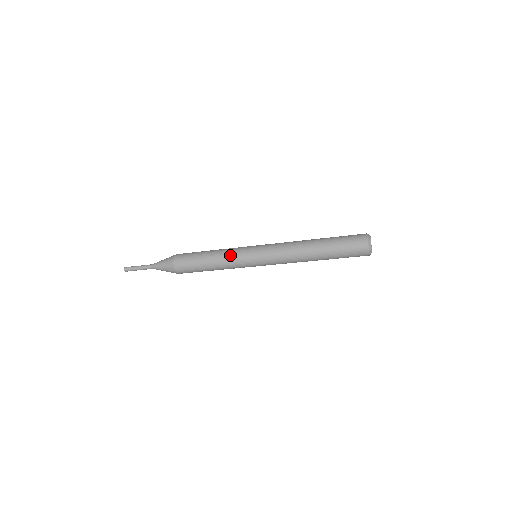
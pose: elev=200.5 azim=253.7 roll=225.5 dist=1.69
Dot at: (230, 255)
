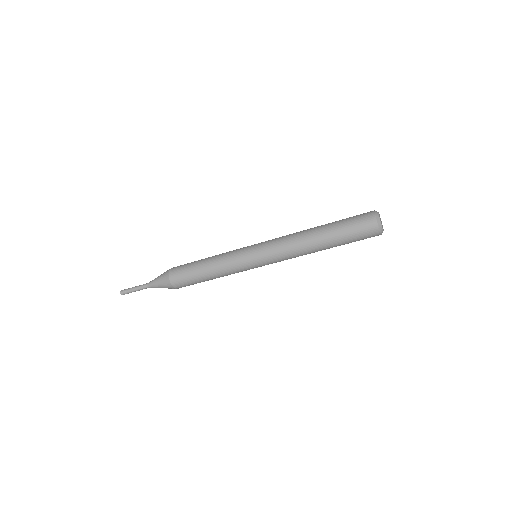
Dot at: (228, 253)
